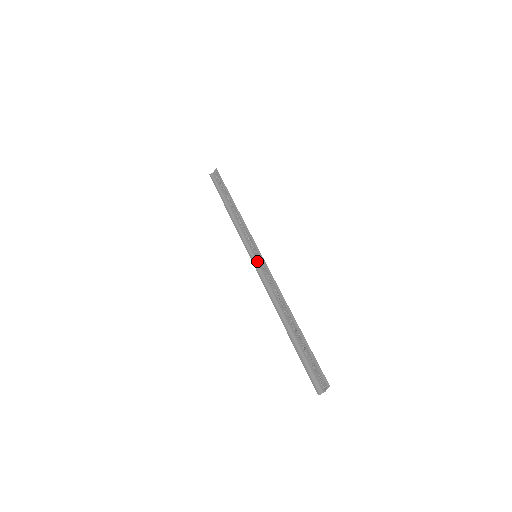
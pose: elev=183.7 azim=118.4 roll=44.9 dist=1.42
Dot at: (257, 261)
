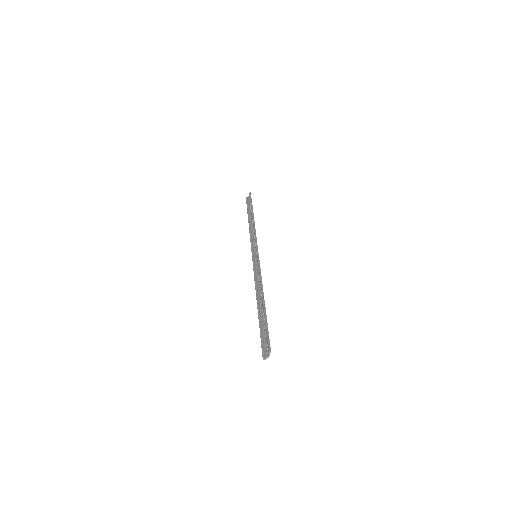
Dot at: (256, 260)
